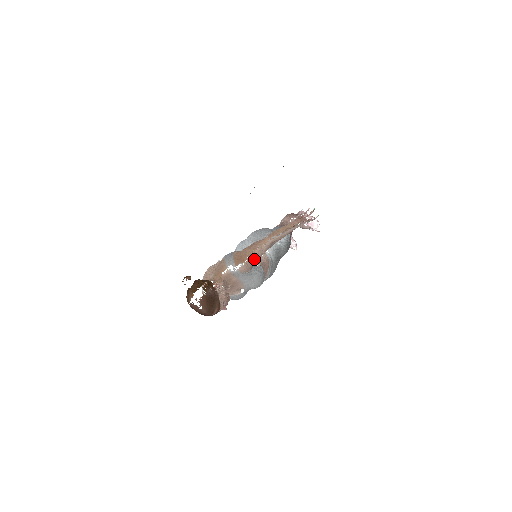
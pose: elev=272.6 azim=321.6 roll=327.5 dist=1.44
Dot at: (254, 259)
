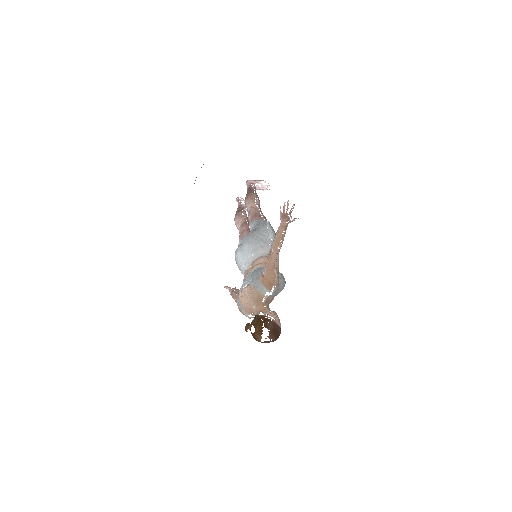
Dot at: (278, 276)
